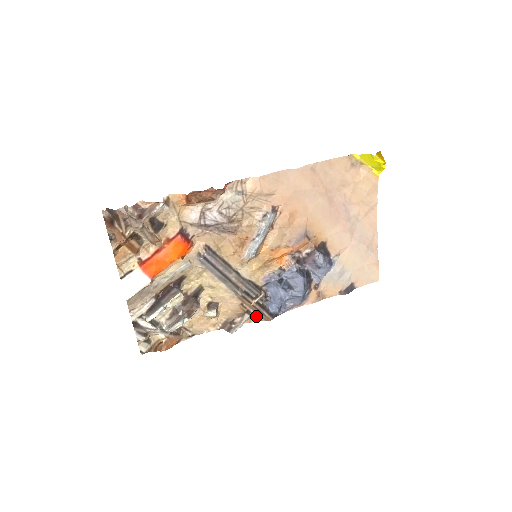
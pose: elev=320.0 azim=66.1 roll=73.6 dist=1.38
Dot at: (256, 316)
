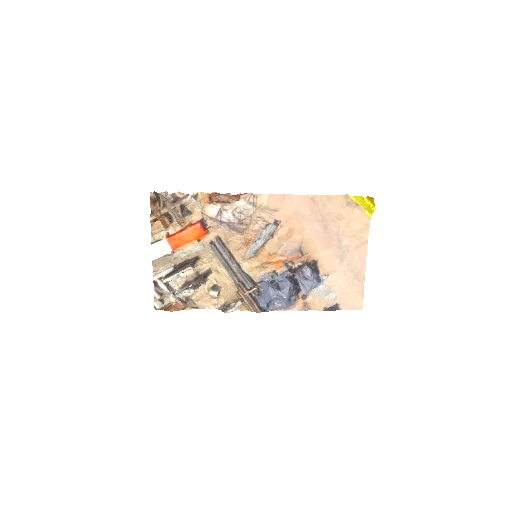
Dot at: (248, 306)
